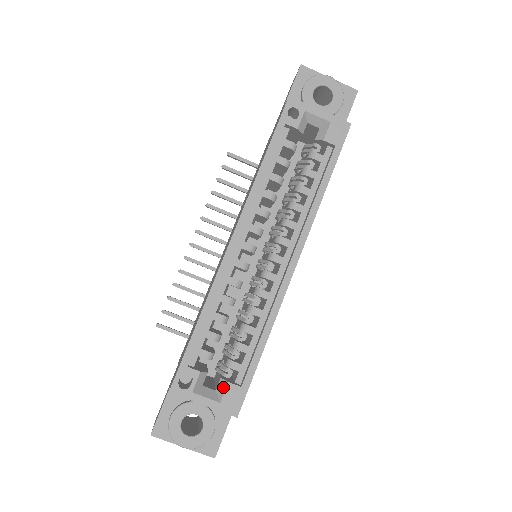
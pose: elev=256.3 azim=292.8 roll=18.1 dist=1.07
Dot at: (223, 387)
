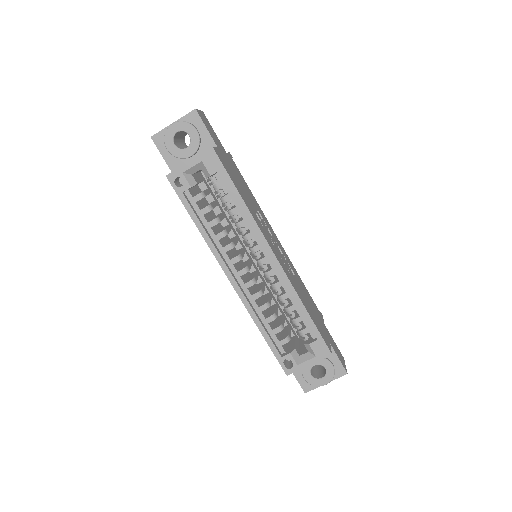
Dot at: (309, 348)
